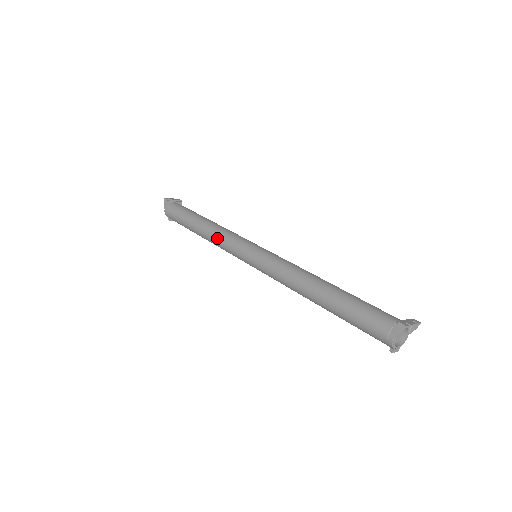
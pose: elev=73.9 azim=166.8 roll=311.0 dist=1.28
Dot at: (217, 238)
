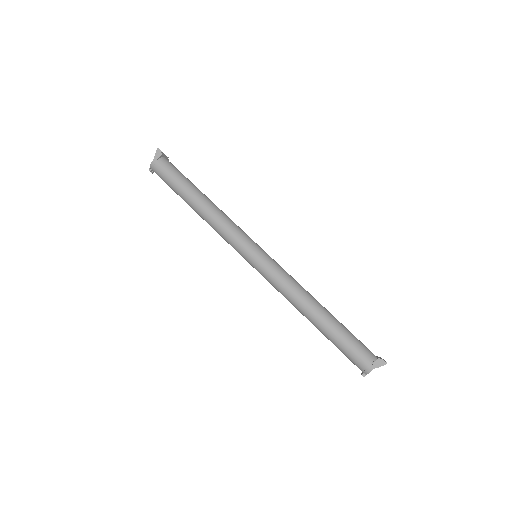
Dot at: (221, 222)
